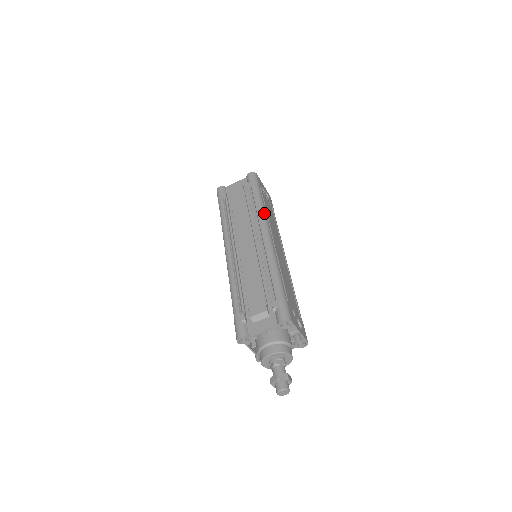
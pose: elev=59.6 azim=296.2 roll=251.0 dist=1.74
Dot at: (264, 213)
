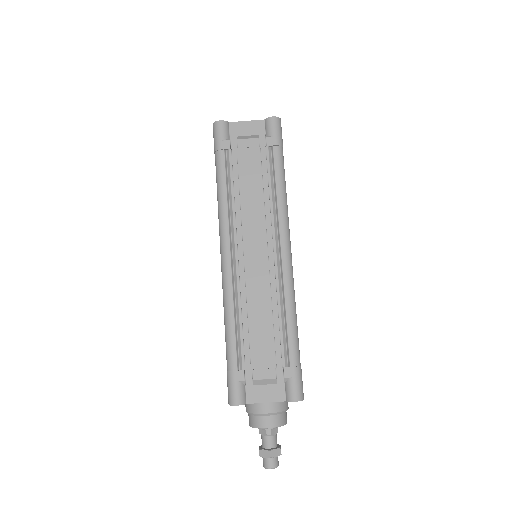
Dot at: (286, 207)
